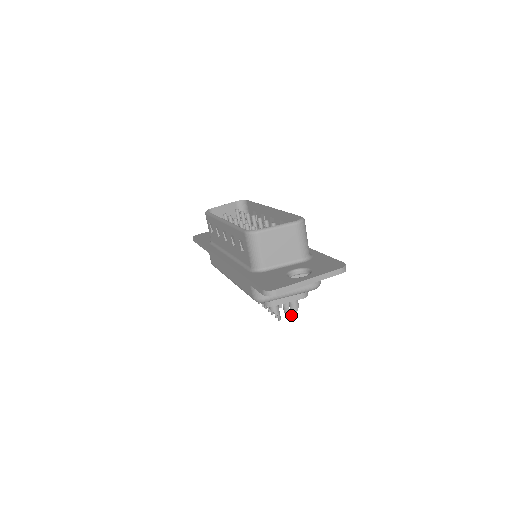
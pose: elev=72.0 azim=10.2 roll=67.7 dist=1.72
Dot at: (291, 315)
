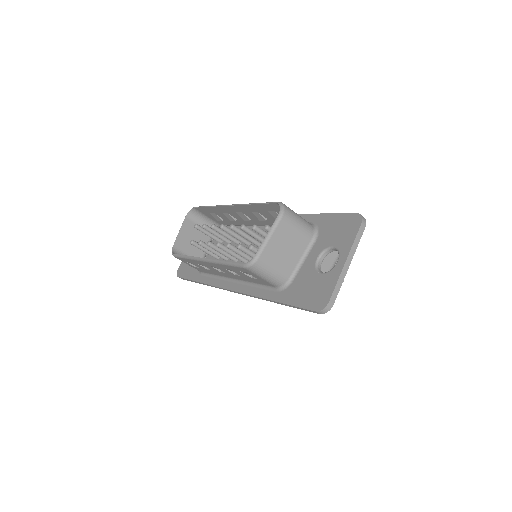
Dot at: occluded
